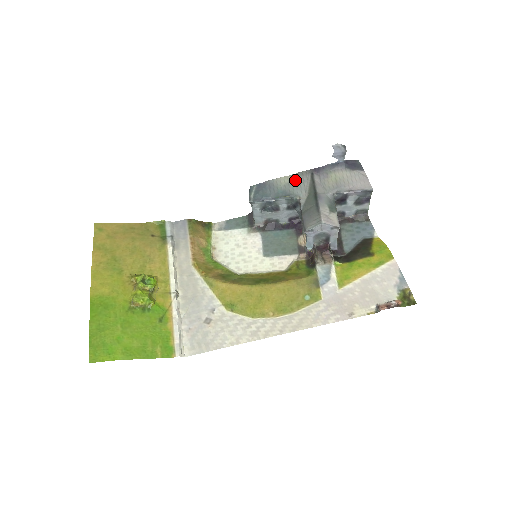
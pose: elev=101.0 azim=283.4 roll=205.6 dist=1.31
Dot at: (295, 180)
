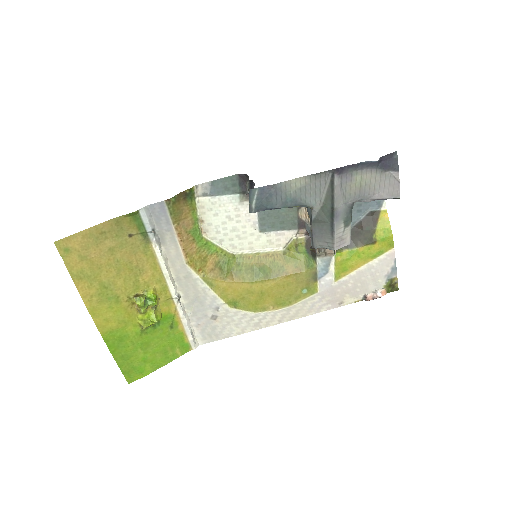
Dot at: (309, 184)
